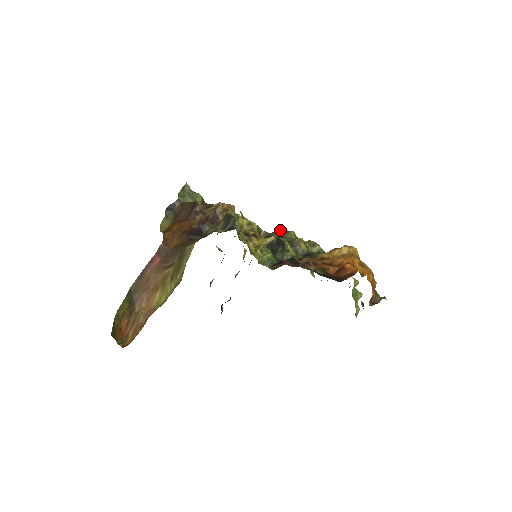
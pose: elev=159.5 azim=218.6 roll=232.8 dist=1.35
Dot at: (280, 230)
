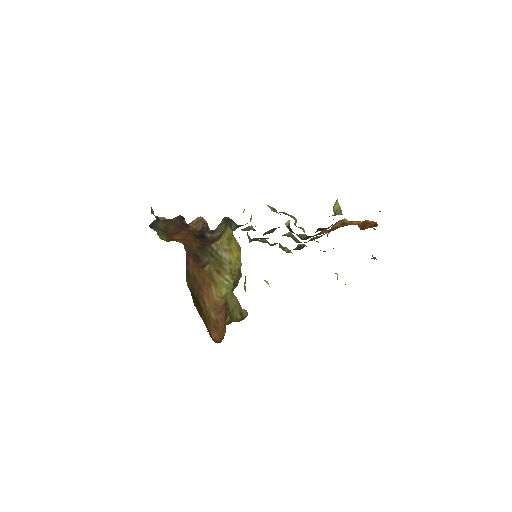
Dot at: occluded
